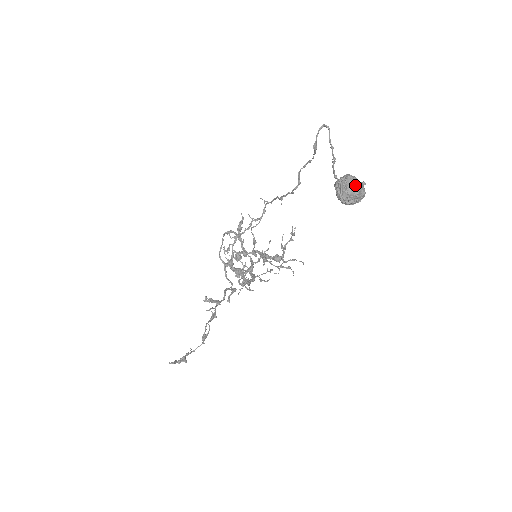
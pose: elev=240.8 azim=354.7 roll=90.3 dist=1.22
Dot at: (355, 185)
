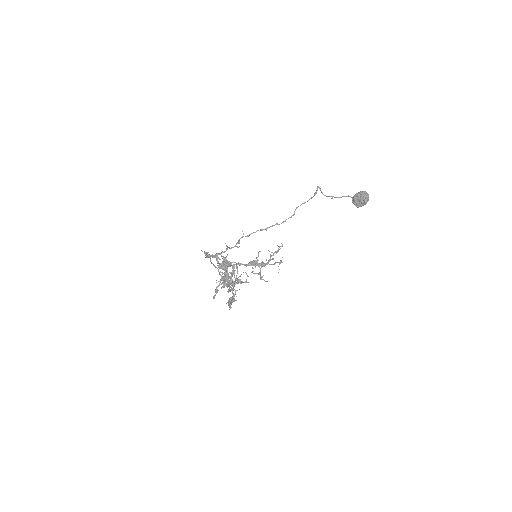
Dot at: (368, 195)
